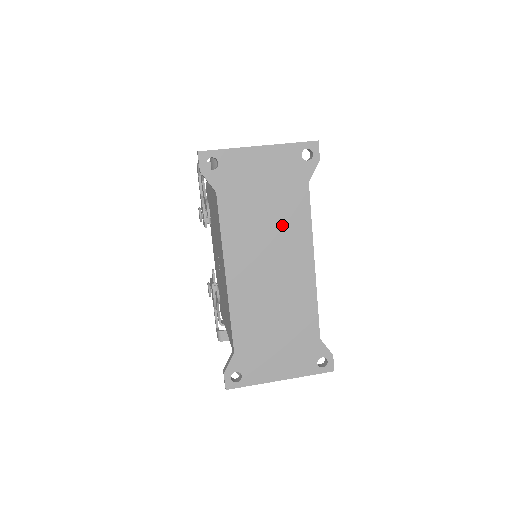
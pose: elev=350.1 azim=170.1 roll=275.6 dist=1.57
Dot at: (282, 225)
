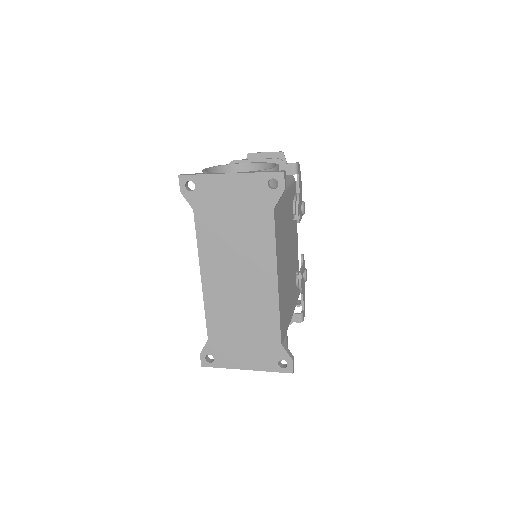
Dot at: (249, 243)
